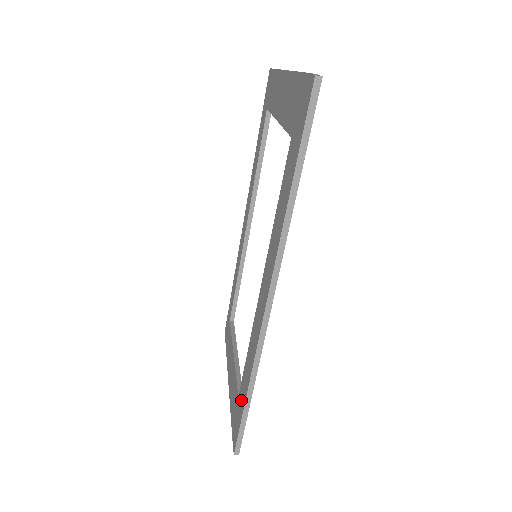
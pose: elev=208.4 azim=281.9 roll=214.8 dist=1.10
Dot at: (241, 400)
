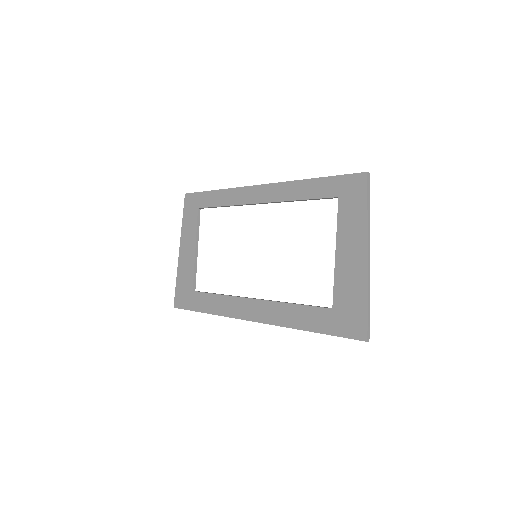
Dot at: (196, 302)
